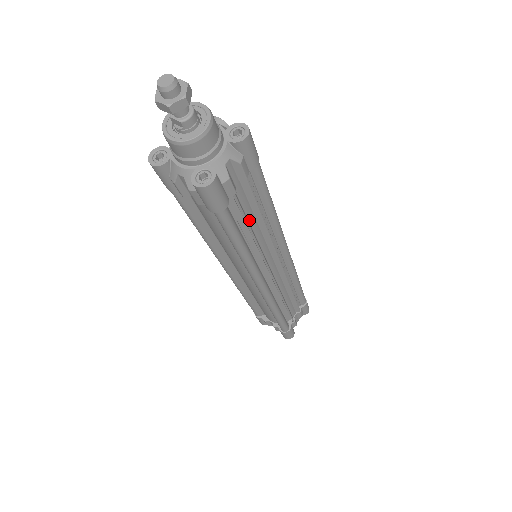
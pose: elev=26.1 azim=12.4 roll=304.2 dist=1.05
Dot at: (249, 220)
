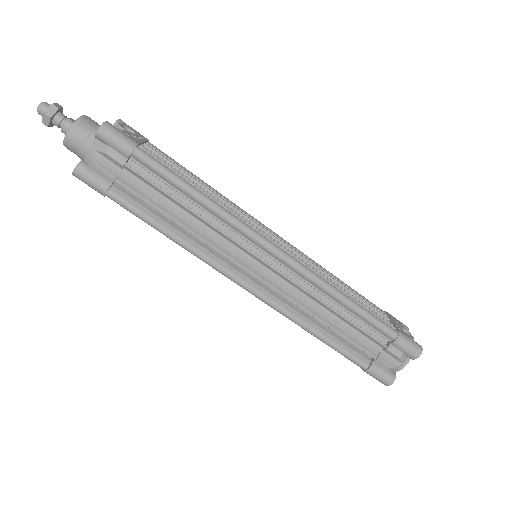
Dot at: (167, 207)
